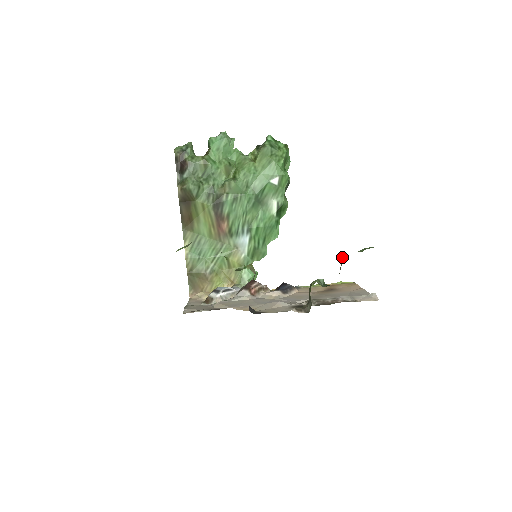
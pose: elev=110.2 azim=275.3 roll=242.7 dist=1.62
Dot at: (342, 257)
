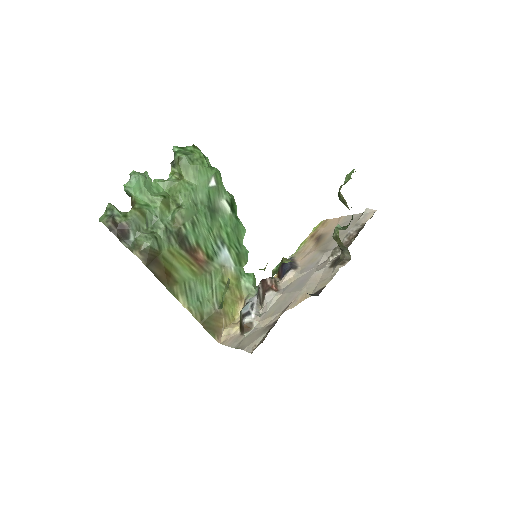
Dot at: (341, 195)
